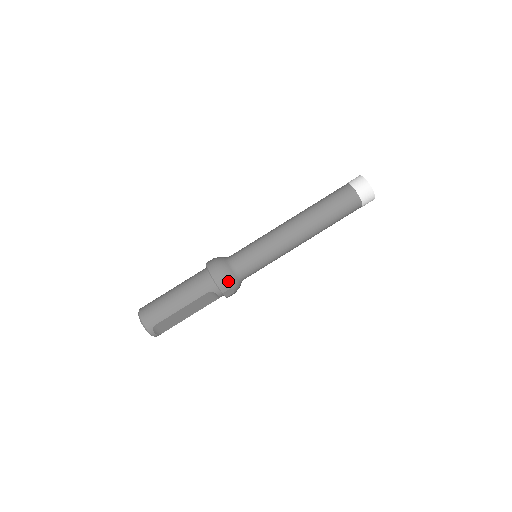
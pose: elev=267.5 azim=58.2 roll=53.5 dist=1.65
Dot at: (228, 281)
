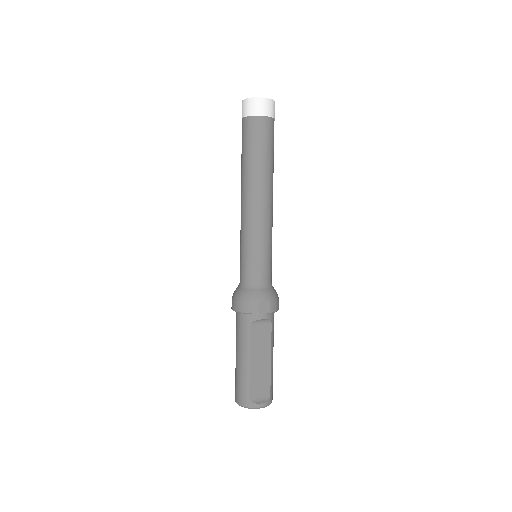
Dot at: (249, 300)
